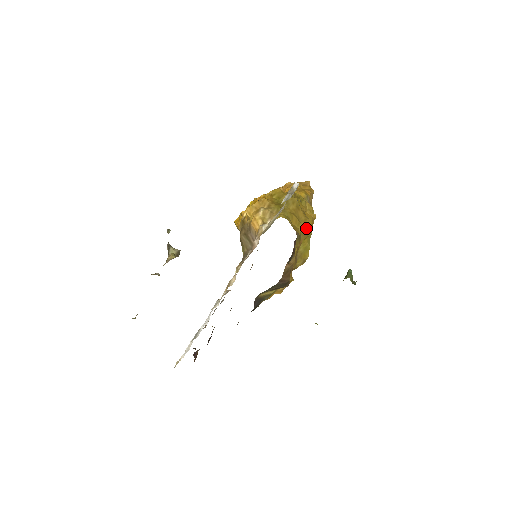
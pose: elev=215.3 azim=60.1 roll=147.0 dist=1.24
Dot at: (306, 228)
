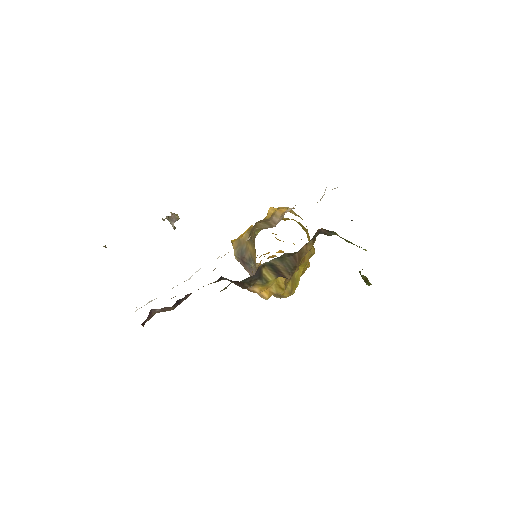
Dot at: (312, 252)
